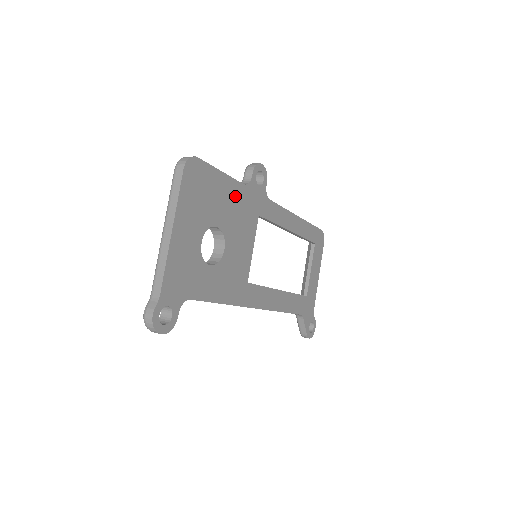
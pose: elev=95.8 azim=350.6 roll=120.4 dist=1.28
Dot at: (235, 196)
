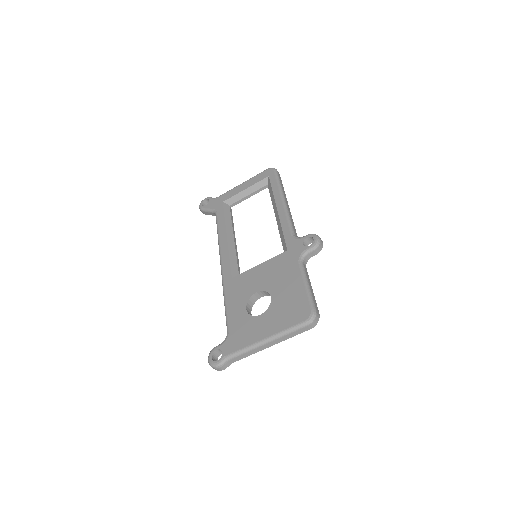
Dot at: occluded
